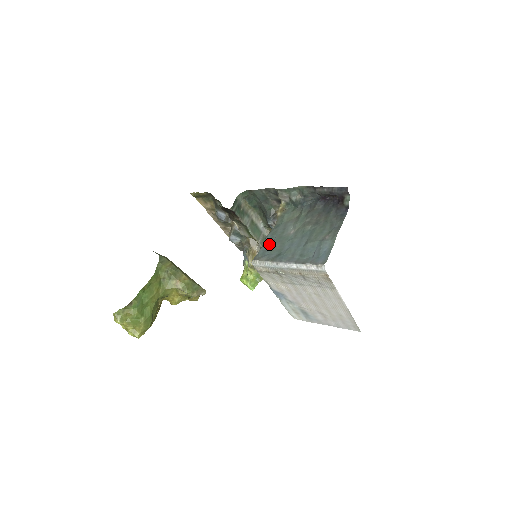
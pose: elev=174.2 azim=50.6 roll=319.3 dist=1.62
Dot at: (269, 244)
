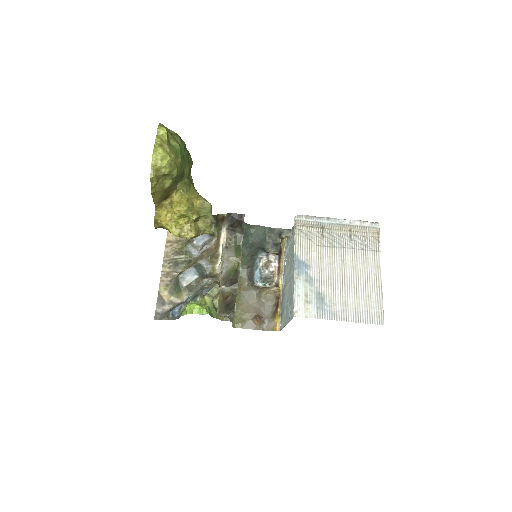
Dot at: occluded
